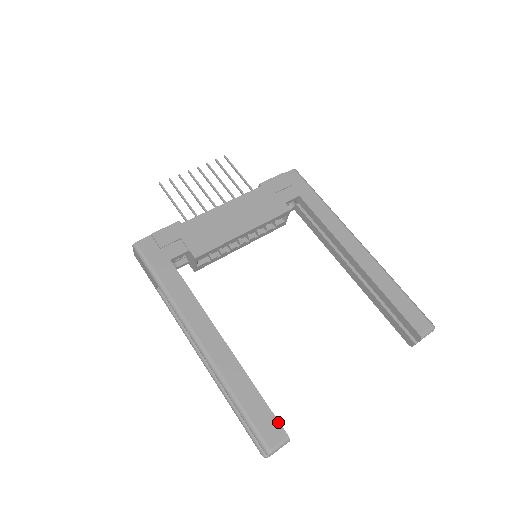
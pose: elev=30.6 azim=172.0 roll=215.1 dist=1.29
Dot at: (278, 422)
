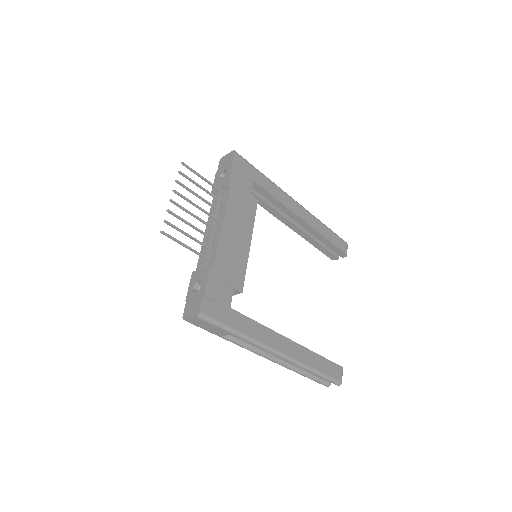
Dot at: (336, 364)
